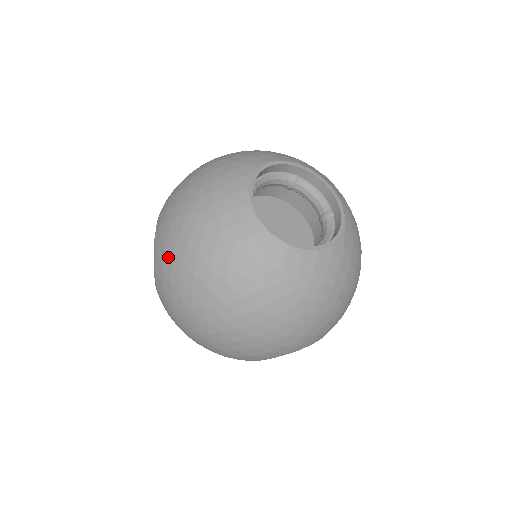
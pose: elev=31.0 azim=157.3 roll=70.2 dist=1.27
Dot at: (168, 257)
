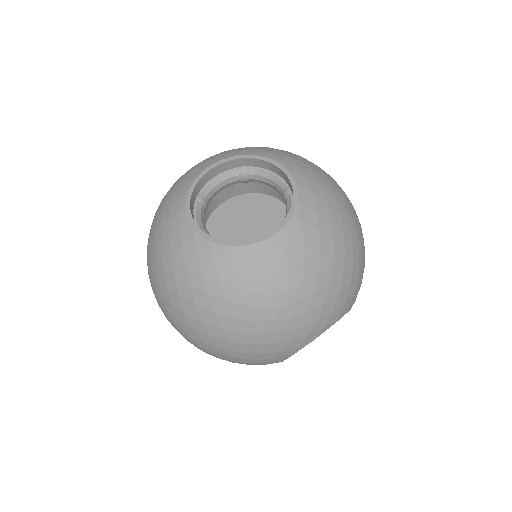
Dot at: (155, 294)
